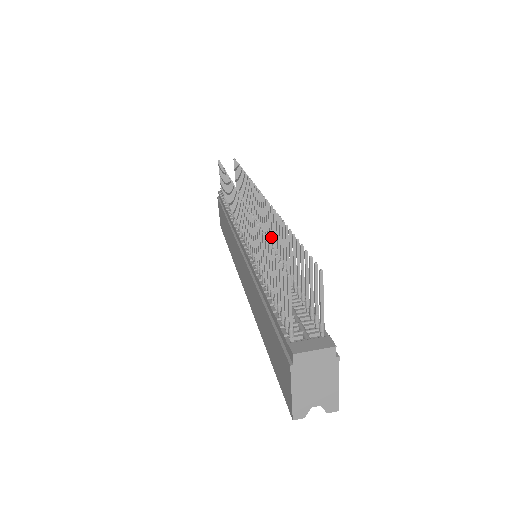
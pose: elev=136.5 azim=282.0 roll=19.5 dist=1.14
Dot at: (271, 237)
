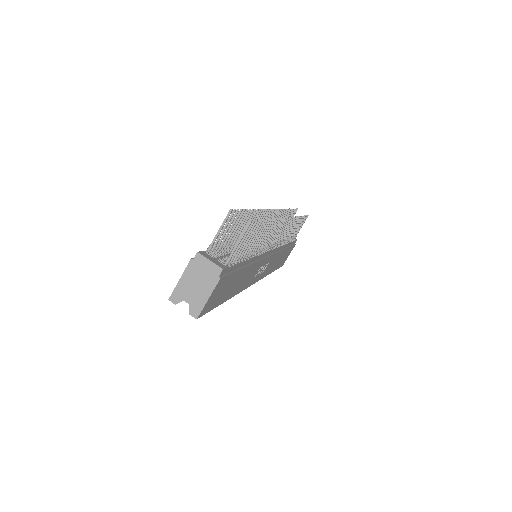
Dot at: (269, 241)
